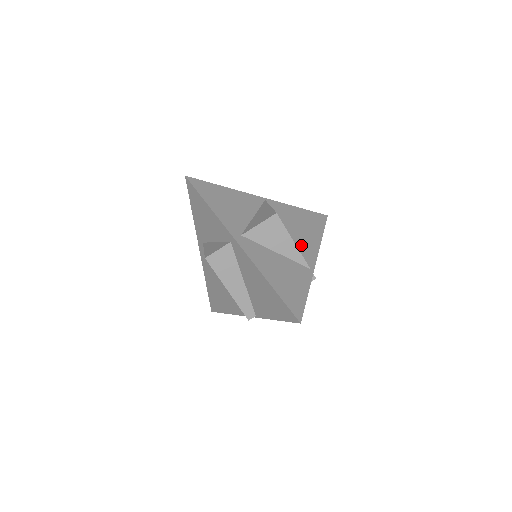
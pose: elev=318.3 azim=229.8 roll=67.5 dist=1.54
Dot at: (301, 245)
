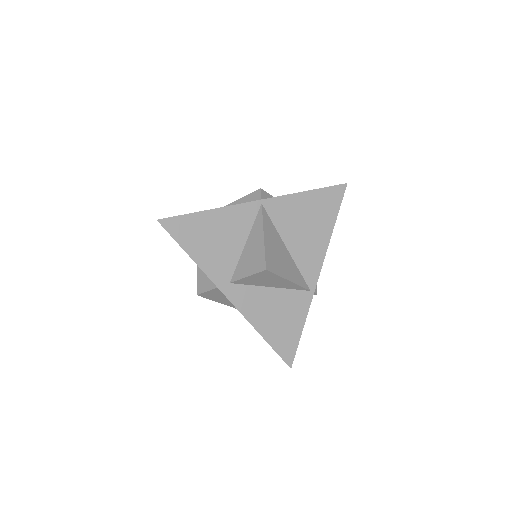
Dot at: (303, 259)
